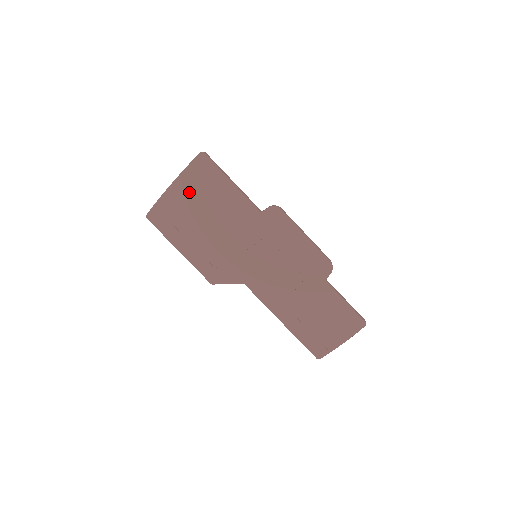
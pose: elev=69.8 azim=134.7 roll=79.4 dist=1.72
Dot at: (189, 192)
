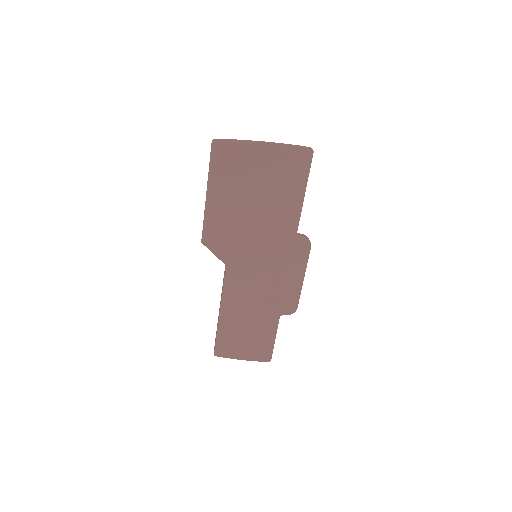
Dot at: (268, 164)
